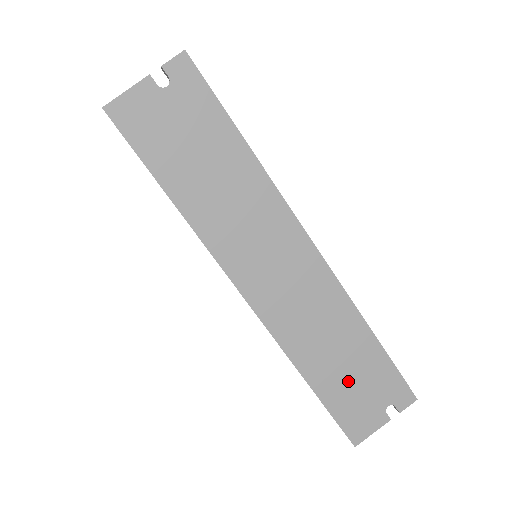
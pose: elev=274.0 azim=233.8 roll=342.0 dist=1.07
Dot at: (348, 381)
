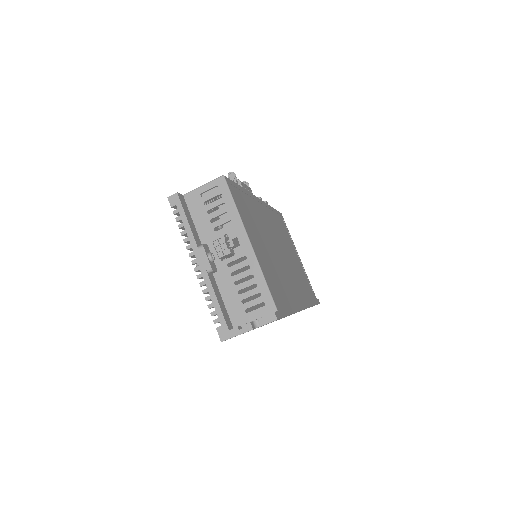
Dot at: occluded
